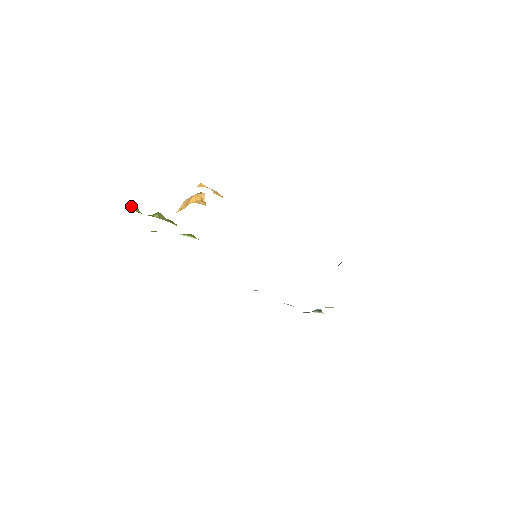
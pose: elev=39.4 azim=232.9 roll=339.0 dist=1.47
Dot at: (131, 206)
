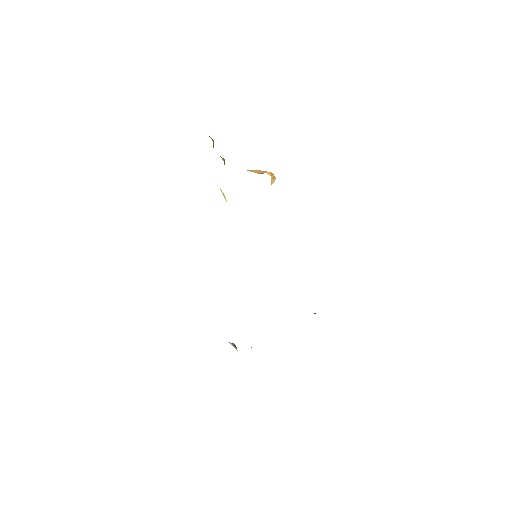
Dot at: occluded
